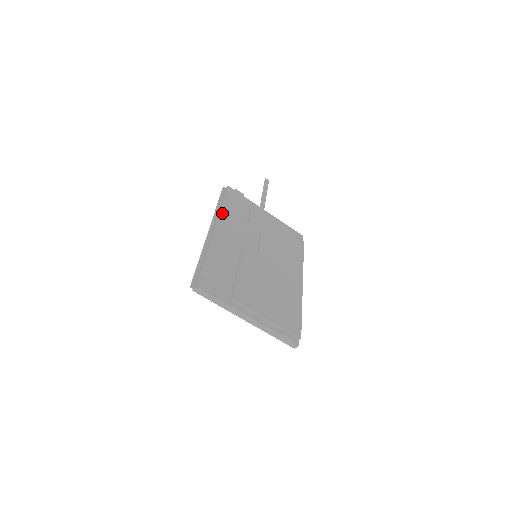
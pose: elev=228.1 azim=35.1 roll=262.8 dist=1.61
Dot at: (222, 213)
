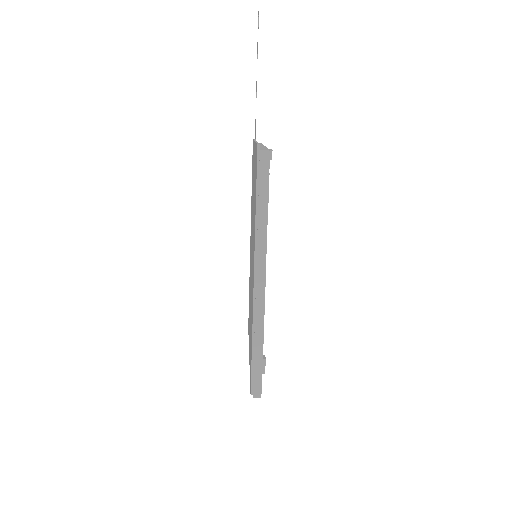
Dot at: occluded
